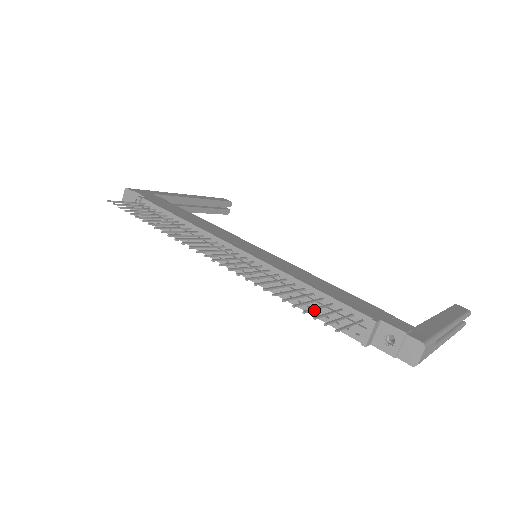
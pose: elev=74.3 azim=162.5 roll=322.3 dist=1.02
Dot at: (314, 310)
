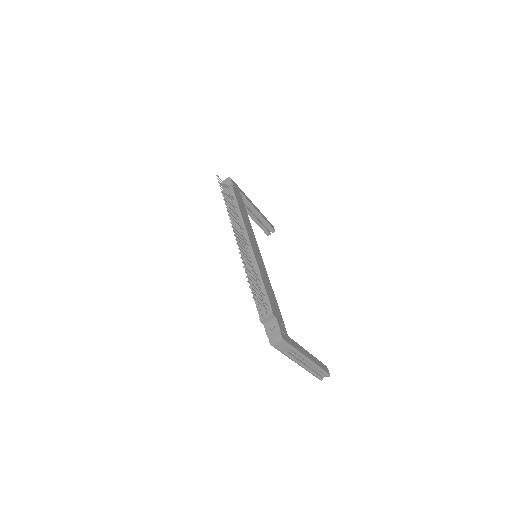
Dot at: (254, 287)
